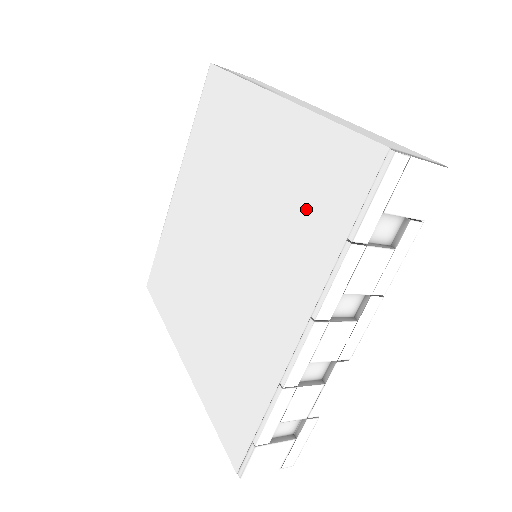
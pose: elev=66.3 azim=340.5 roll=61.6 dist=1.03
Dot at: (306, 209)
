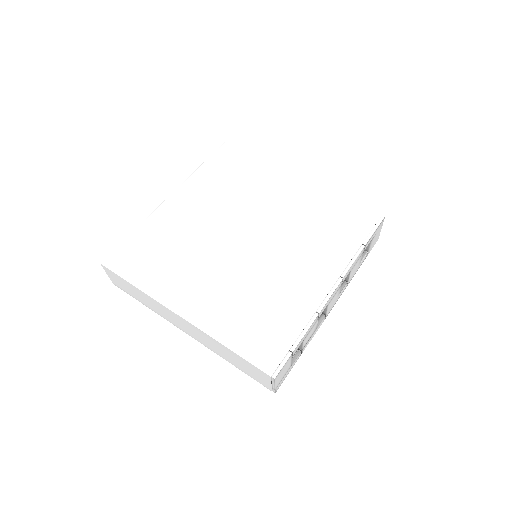
Dot at: (331, 229)
